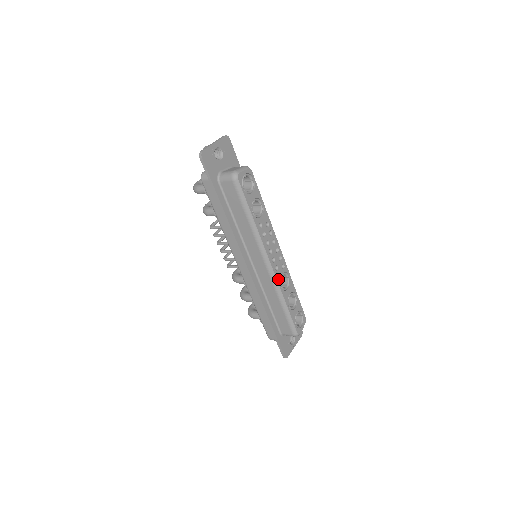
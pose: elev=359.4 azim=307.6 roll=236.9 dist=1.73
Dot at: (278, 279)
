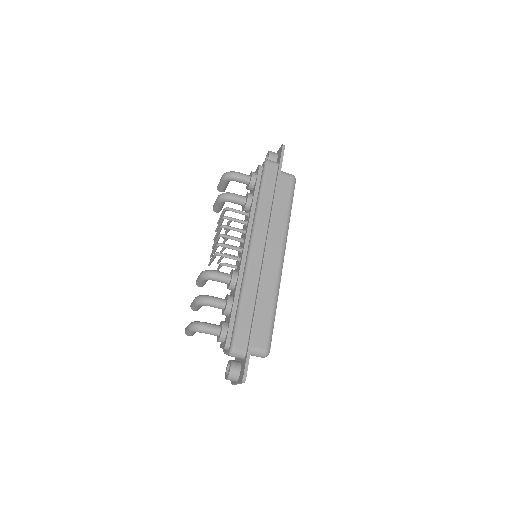
Dot at: (280, 279)
